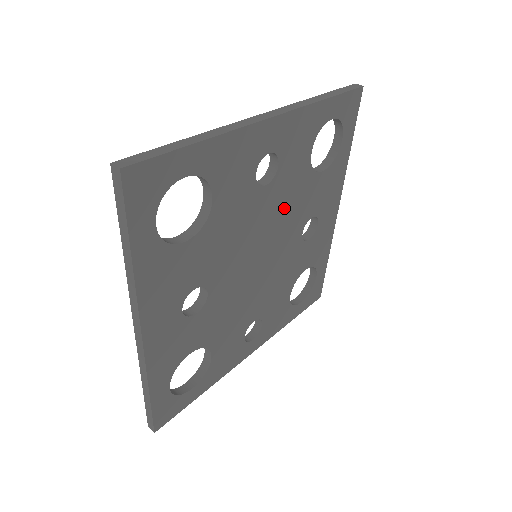
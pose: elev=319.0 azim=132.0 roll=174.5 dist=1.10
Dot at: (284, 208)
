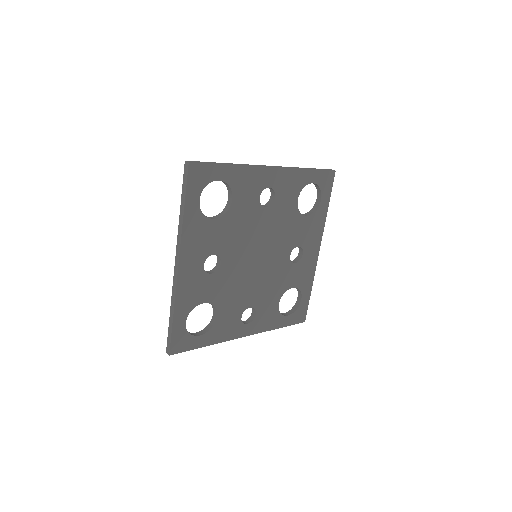
Dot at: (277, 229)
